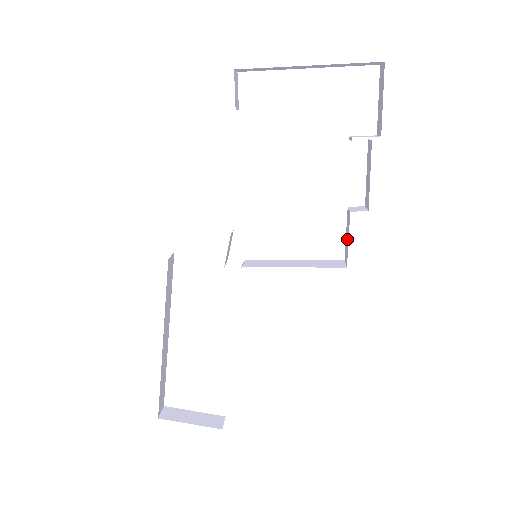
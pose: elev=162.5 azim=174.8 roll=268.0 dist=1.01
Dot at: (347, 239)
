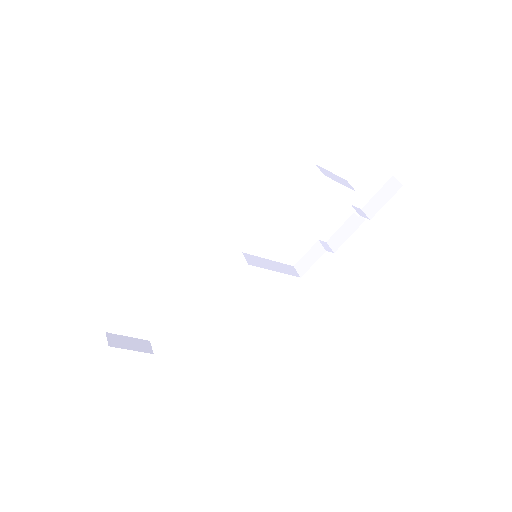
Dot at: (310, 261)
